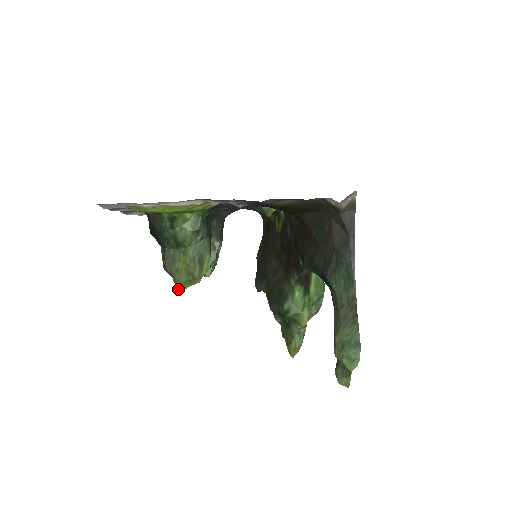
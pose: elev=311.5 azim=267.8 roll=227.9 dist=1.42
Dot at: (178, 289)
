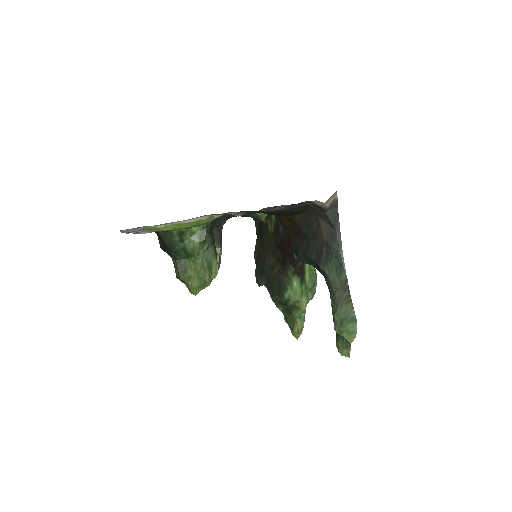
Dot at: occluded
